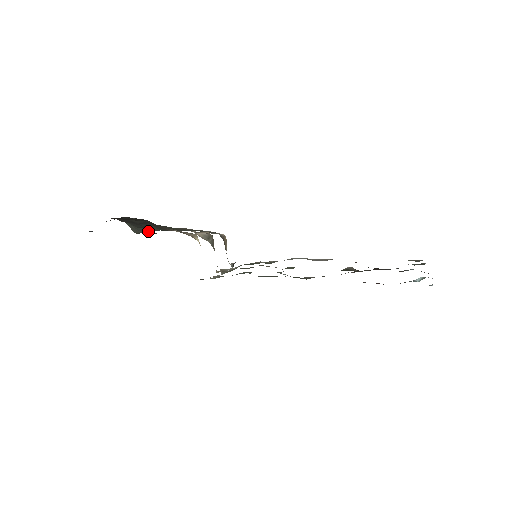
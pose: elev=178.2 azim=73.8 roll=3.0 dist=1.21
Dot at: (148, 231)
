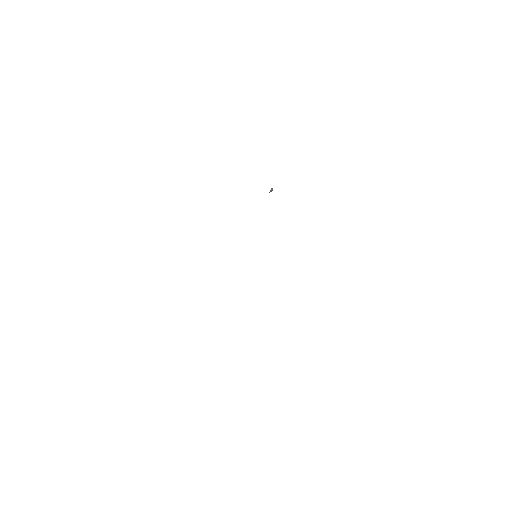
Dot at: occluded
